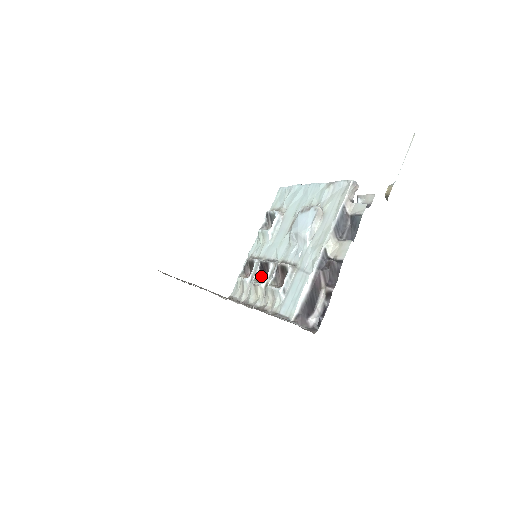
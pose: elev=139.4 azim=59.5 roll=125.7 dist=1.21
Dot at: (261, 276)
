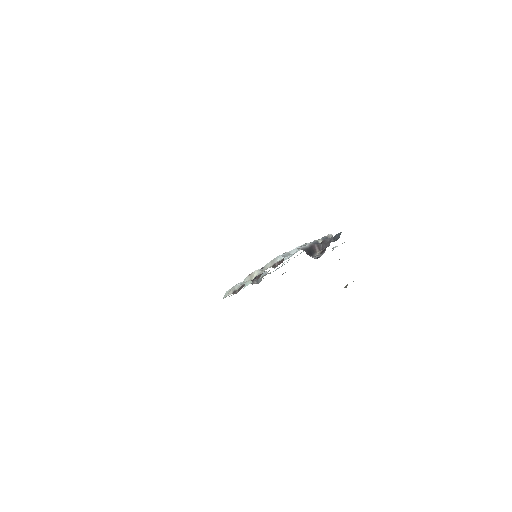
Dot at: (253, 280)
